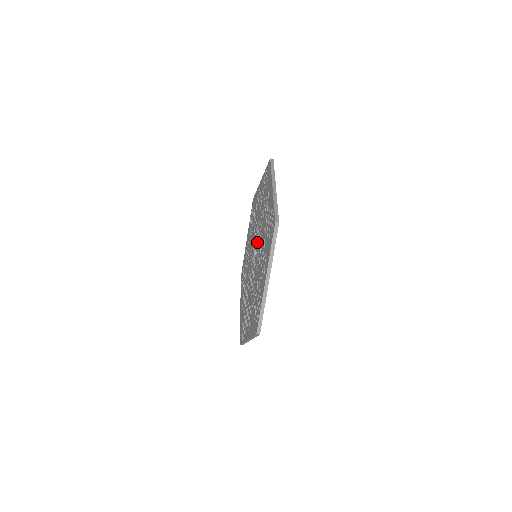
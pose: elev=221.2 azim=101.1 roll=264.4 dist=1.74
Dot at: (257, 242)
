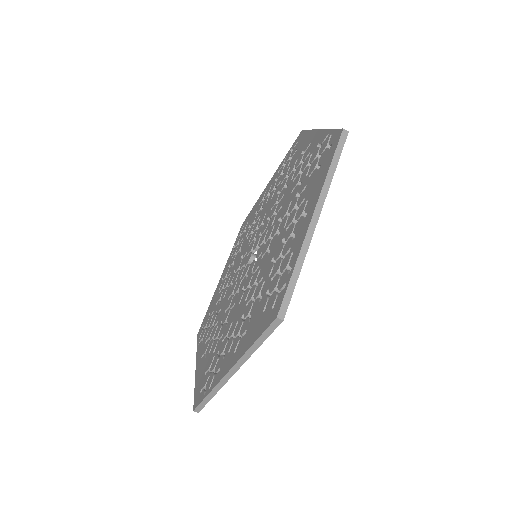
Dot at: (263, 245)
